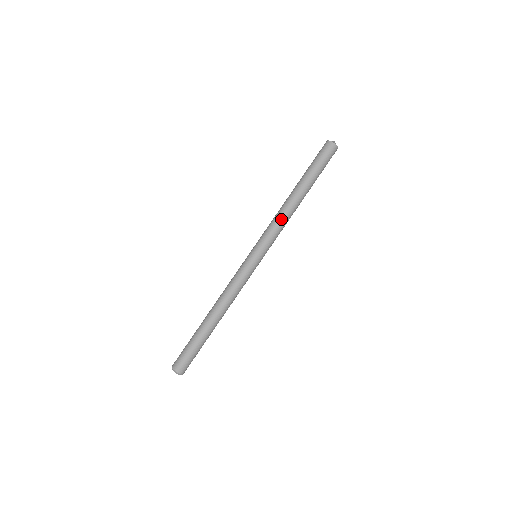
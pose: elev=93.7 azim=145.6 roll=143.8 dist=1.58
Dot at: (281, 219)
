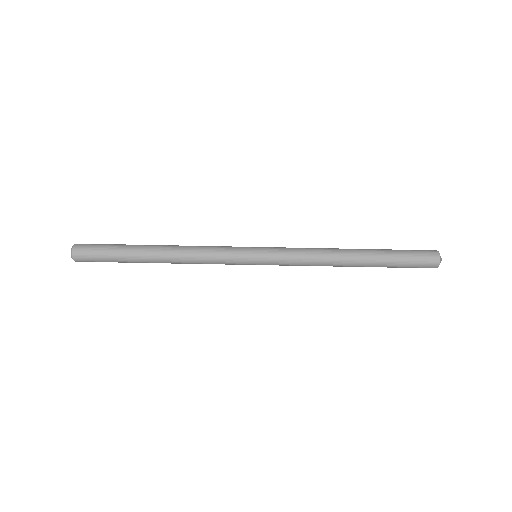
Dot at: (314, 264)
